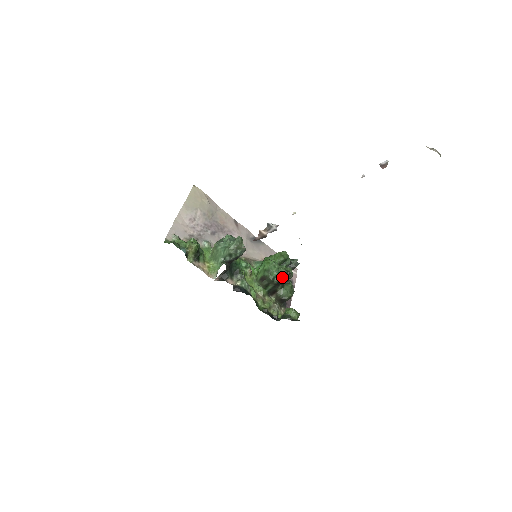
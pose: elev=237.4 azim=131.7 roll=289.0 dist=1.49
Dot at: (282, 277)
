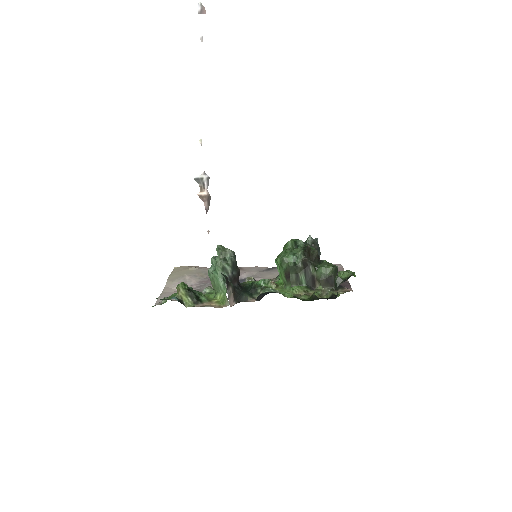
Dot at: (302, 255)
